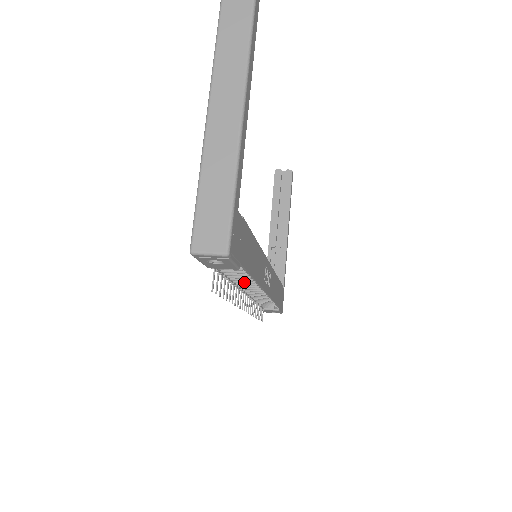
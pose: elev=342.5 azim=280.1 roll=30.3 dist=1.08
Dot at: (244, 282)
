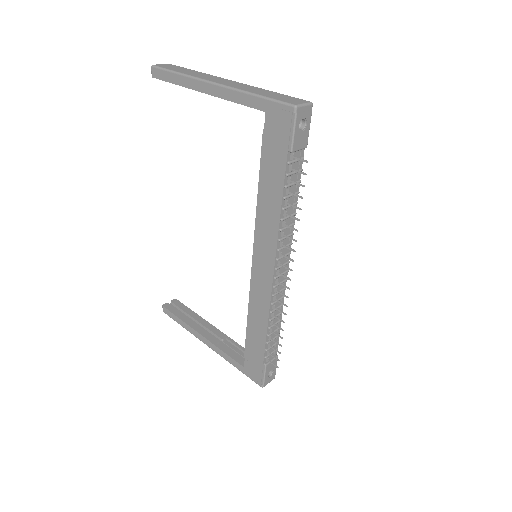
Dot at: (291, 215)
